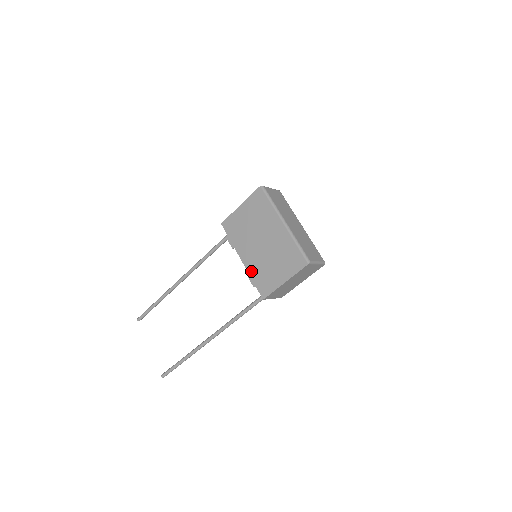
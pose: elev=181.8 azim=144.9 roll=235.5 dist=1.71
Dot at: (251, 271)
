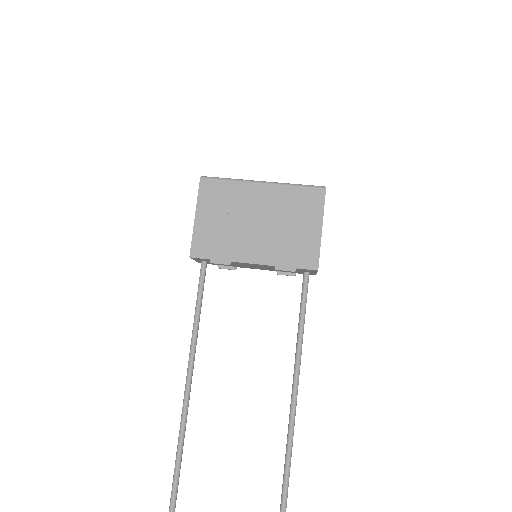
Dot at: (275, 260)
